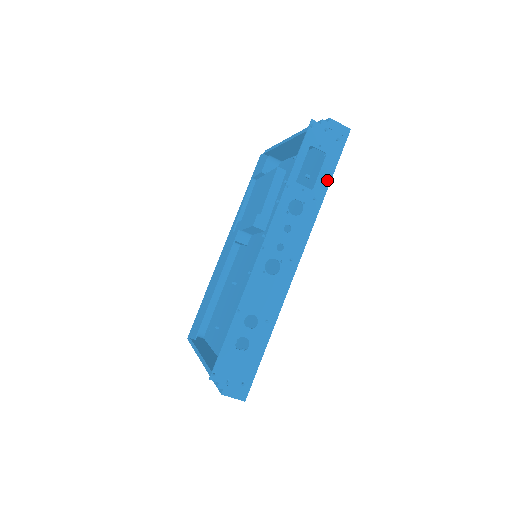
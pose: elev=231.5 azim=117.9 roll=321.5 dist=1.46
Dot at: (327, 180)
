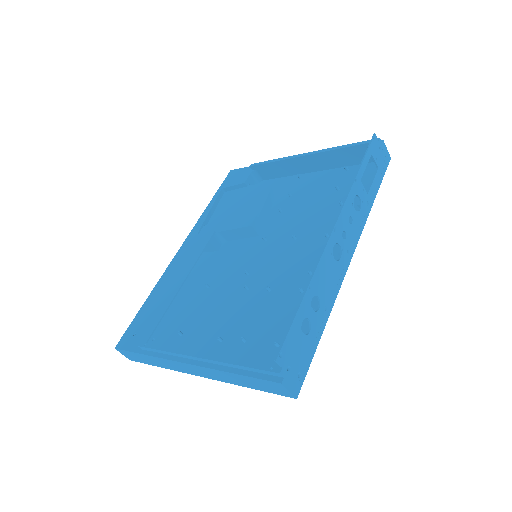
Dot at: (375, 191)
